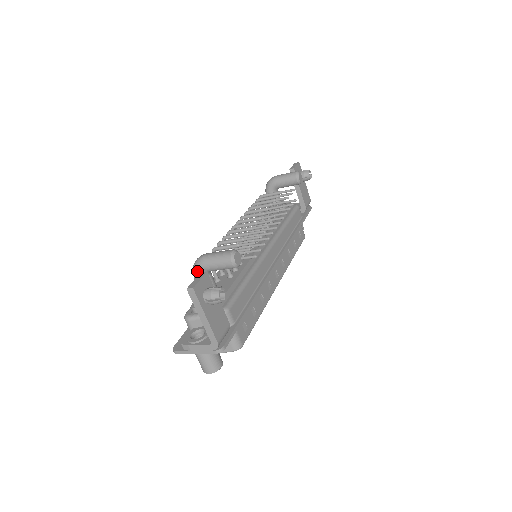
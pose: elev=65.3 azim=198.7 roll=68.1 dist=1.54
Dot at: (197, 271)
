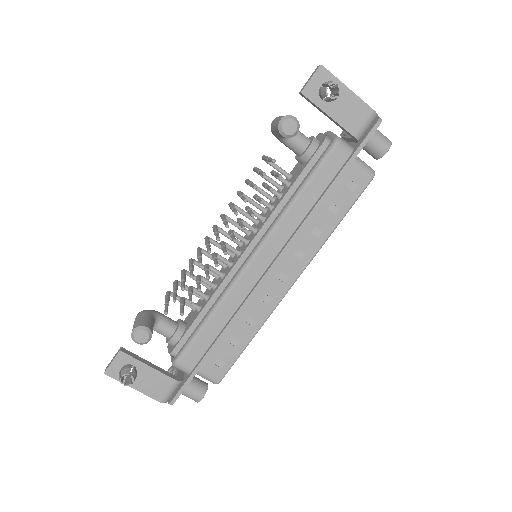
Dot at: occluded
